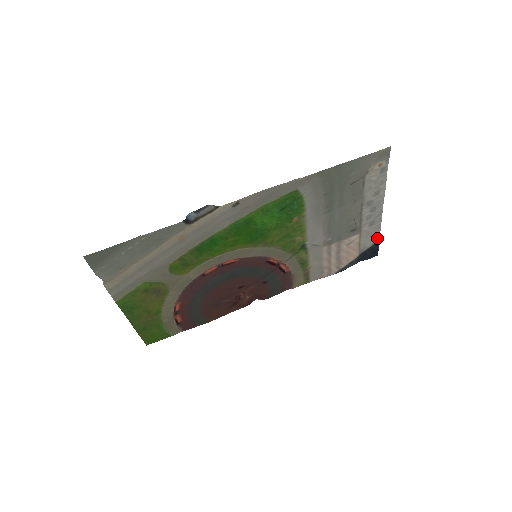
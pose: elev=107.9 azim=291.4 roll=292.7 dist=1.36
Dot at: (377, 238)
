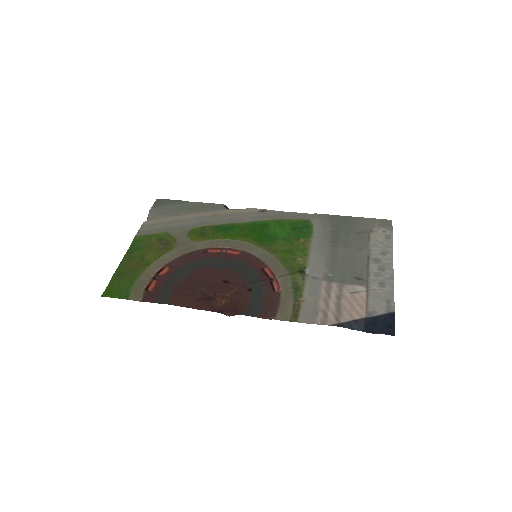
Dot at: (391, 308)
